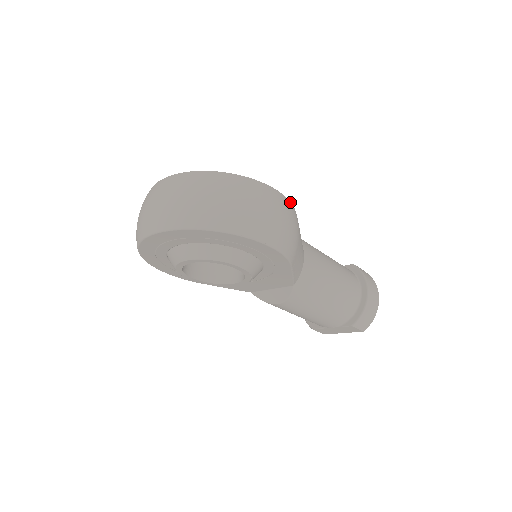
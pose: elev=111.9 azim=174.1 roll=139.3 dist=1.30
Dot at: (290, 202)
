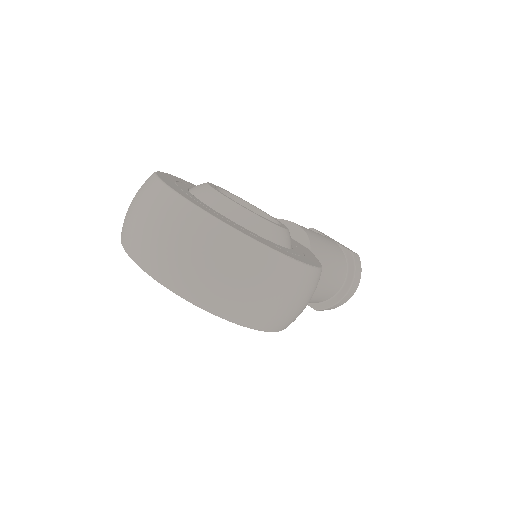
Dot at: (321, 270)
